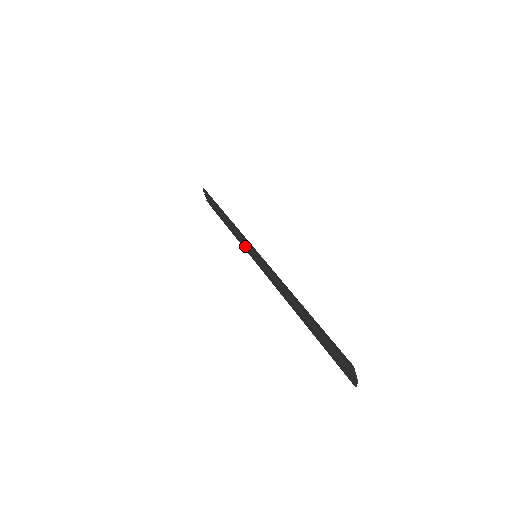
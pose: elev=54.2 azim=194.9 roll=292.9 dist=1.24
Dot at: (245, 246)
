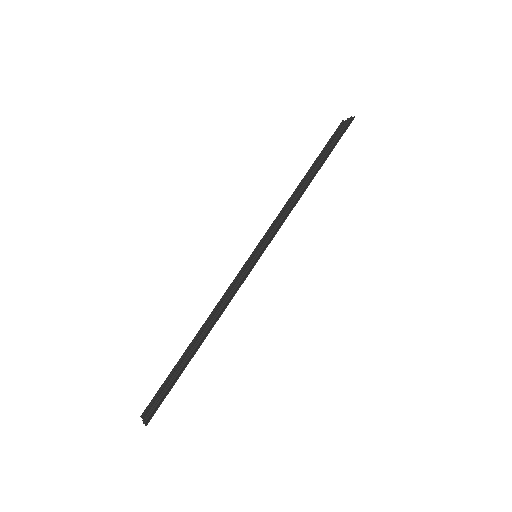
Dot at: (271, 229)
